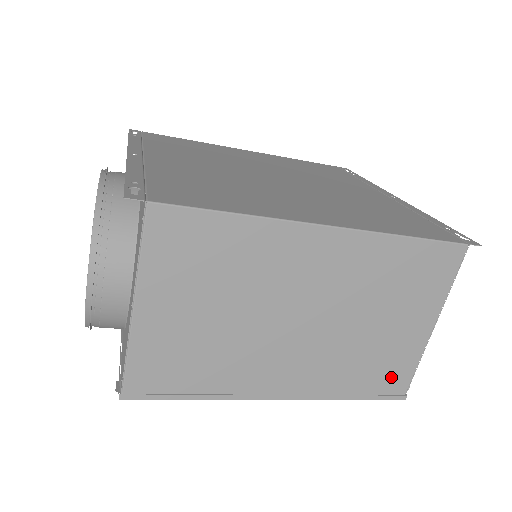
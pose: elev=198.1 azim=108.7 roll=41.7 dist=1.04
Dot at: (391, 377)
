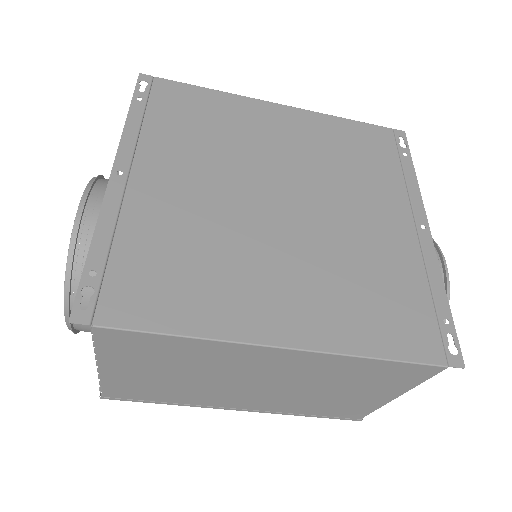
Dot at: (347, 412)
